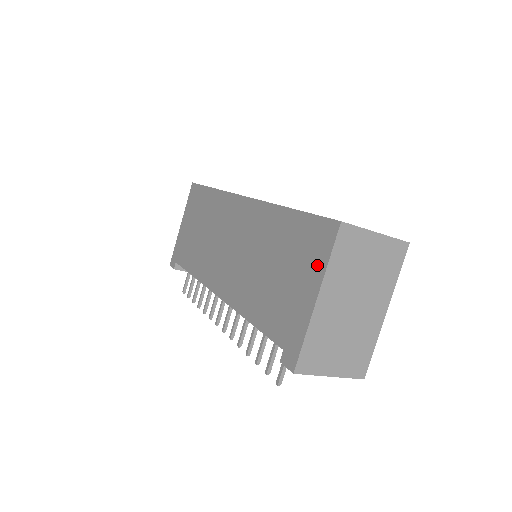
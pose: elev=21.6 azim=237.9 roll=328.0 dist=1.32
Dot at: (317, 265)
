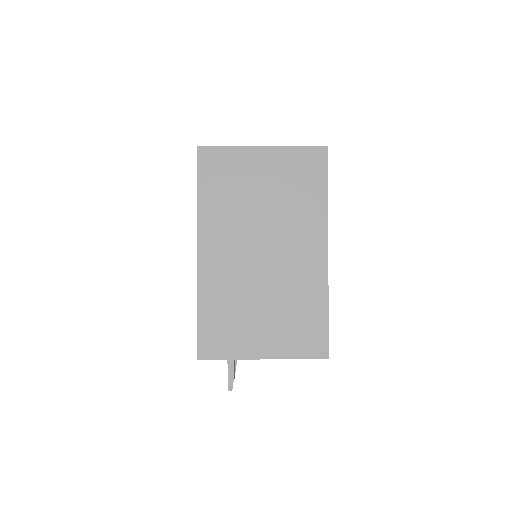
Dot at: occluded
